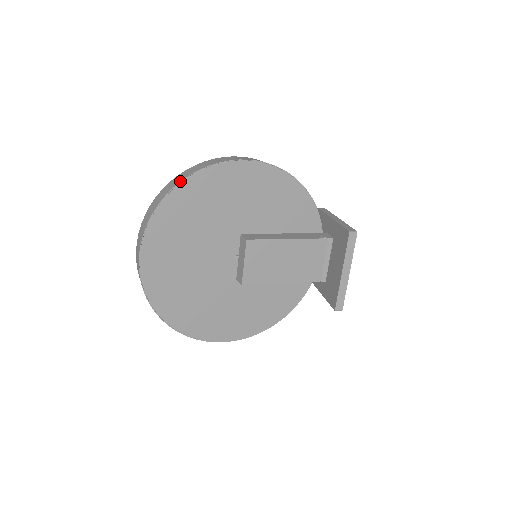
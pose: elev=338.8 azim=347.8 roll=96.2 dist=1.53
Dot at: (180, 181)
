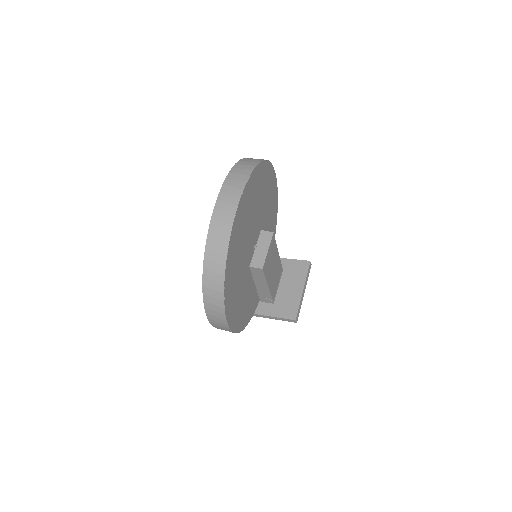
Dot at: occluded
